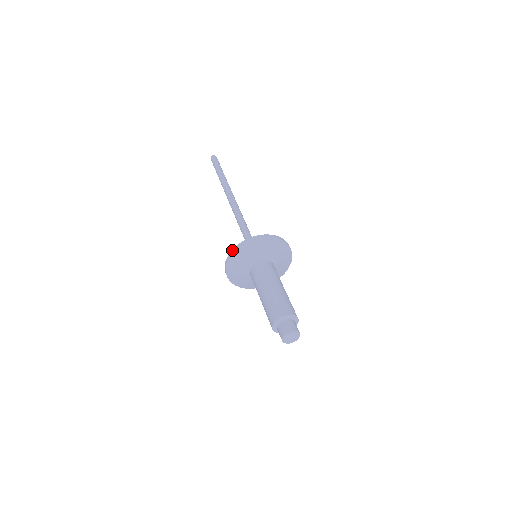
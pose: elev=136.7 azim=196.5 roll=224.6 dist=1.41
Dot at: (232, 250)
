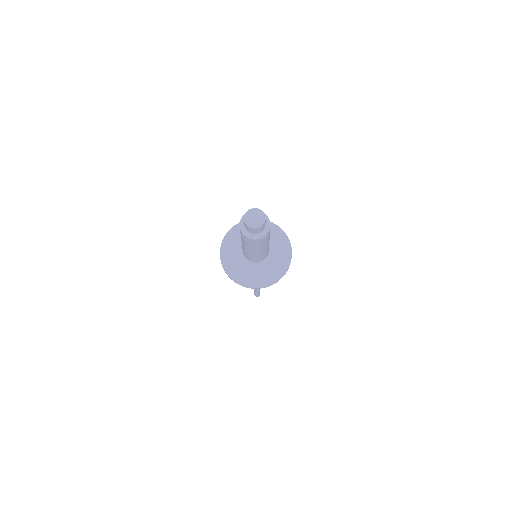
Dot at: occluded
